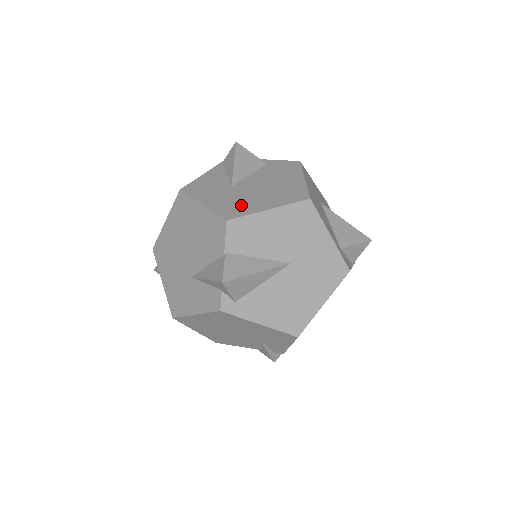
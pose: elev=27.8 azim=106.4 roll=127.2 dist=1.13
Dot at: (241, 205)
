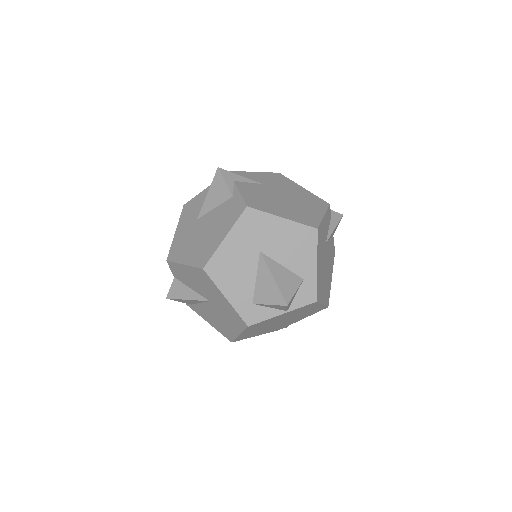
Dot at: (181, 248)
